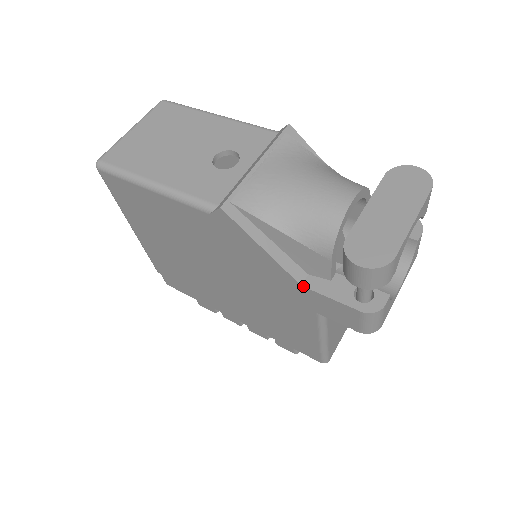
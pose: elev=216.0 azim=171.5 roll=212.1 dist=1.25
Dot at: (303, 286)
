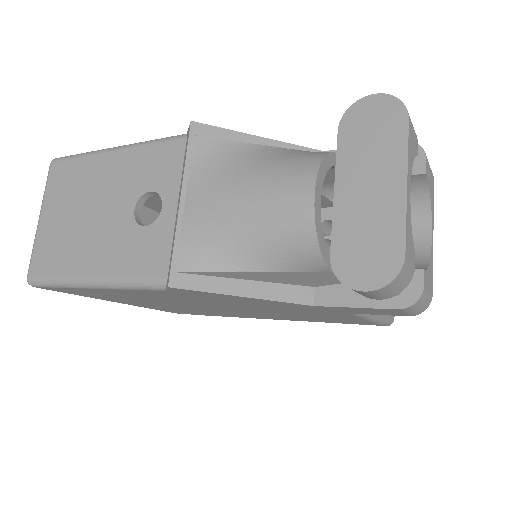
Dot at: (316, 306)
